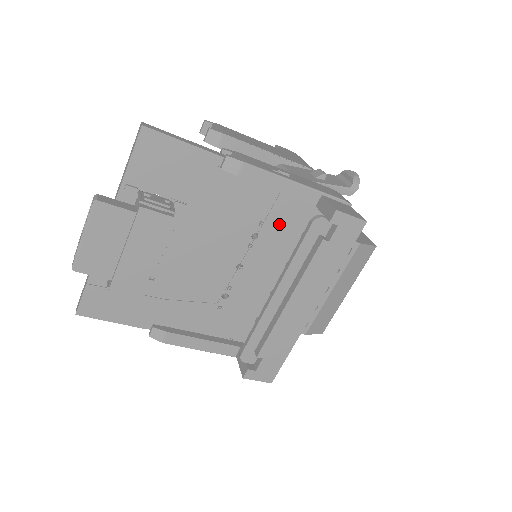
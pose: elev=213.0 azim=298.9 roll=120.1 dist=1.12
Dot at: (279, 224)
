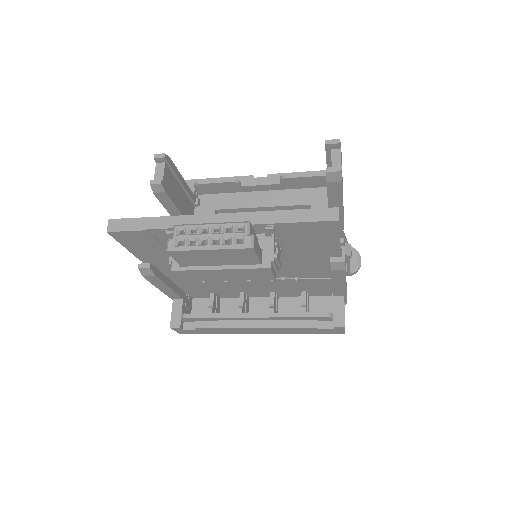
Dot at: (303, 283)
